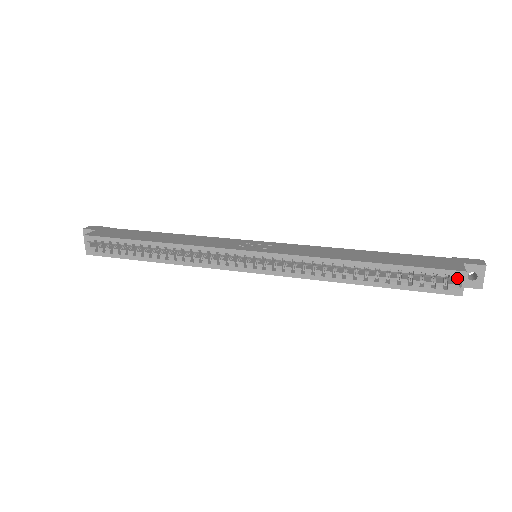
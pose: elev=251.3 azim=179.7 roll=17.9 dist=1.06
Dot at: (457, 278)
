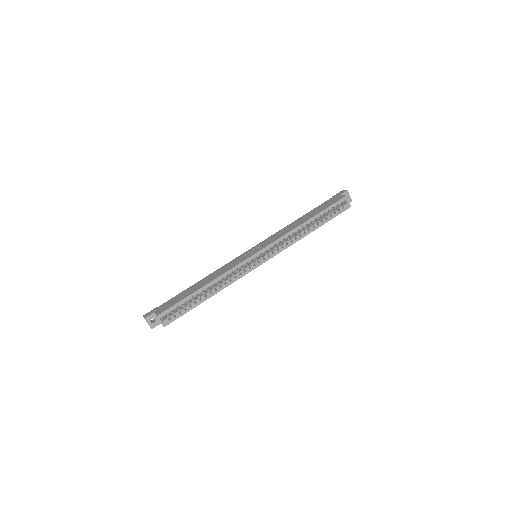
Dot at: (345, 201)
